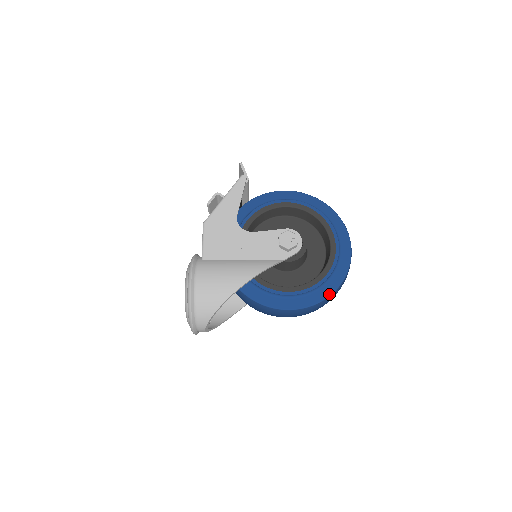
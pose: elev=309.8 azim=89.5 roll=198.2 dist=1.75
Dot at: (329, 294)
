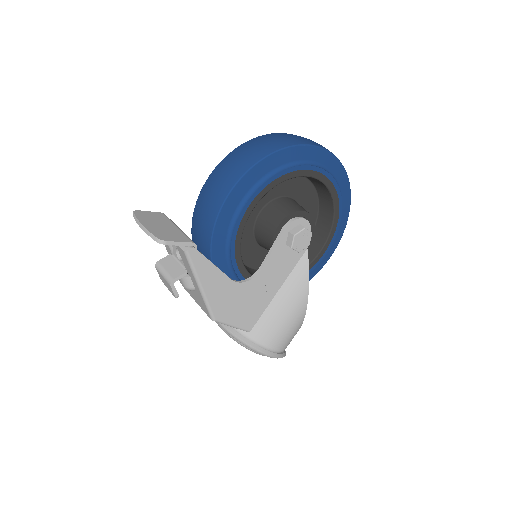
Dot at: (348, 213)
